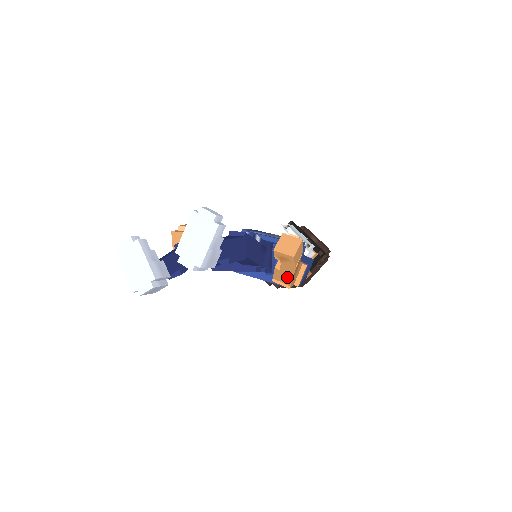
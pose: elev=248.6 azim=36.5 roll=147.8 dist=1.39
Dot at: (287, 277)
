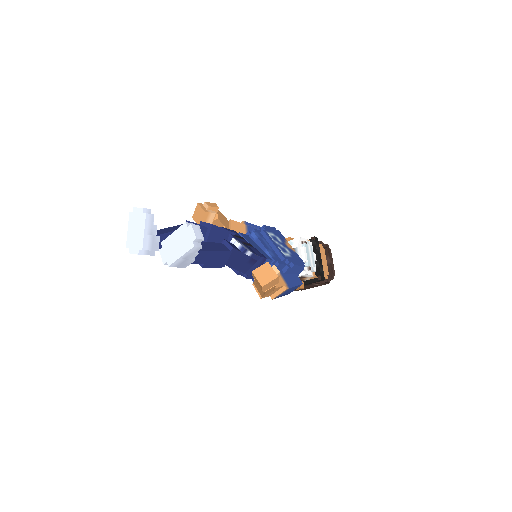
Dot at: (260, 291)
